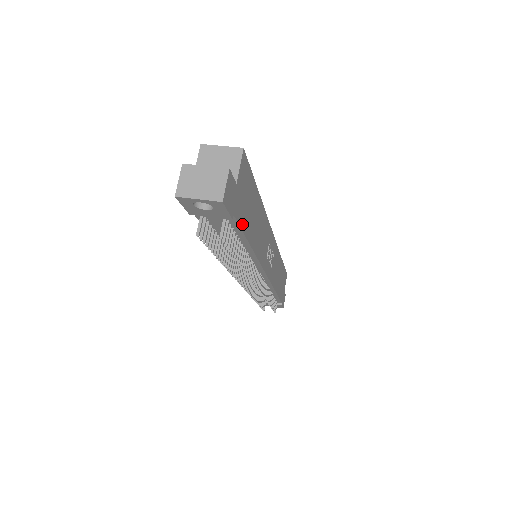
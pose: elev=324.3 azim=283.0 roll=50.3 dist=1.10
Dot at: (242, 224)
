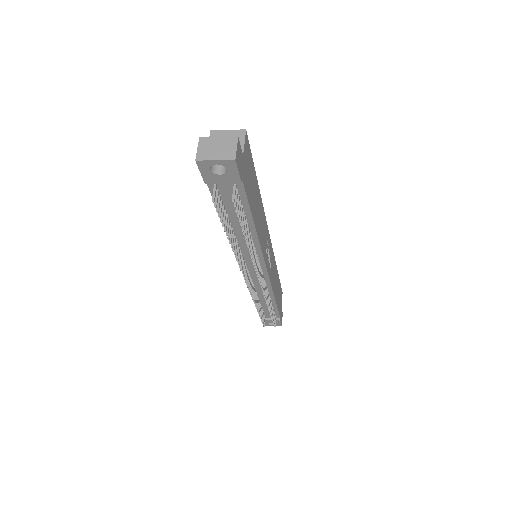
Dot at: (248, 197)
